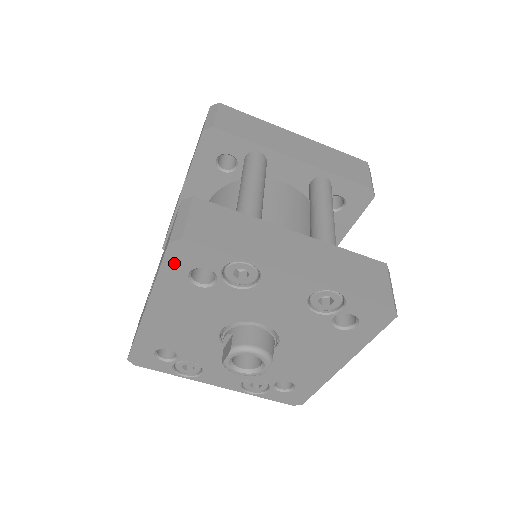
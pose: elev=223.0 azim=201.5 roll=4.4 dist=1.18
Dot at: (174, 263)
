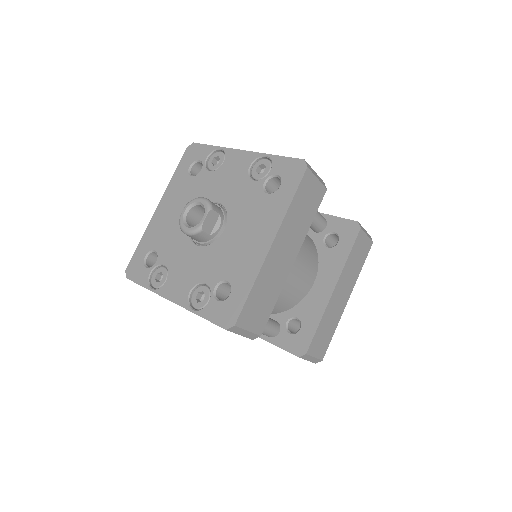
Dot at: (185, 161)
